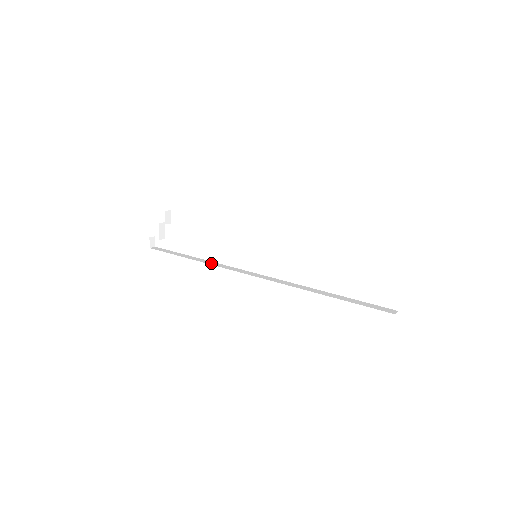
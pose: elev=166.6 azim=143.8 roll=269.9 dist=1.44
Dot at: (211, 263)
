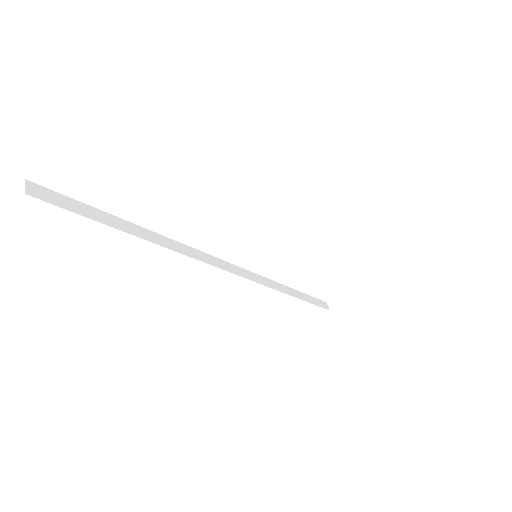
Dot at: (177, 248)
